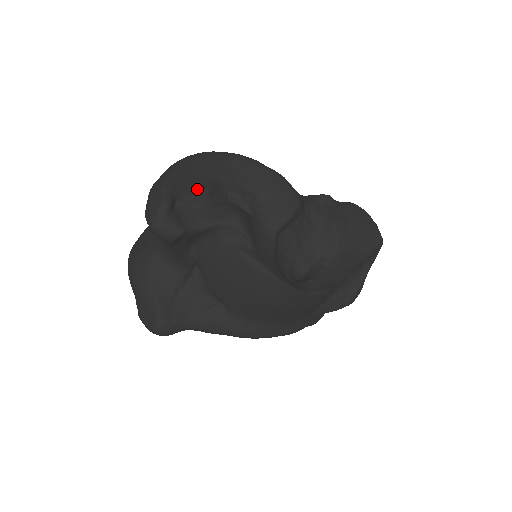
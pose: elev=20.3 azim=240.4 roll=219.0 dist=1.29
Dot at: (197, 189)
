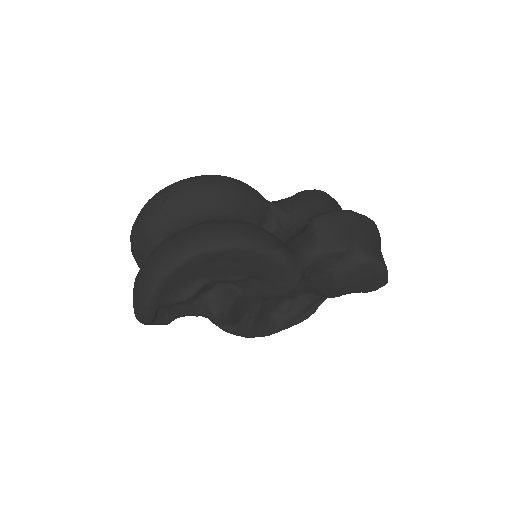
Dot at: (182, 294)
